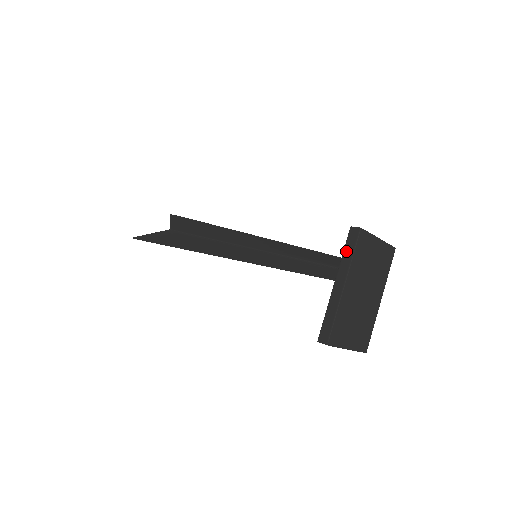
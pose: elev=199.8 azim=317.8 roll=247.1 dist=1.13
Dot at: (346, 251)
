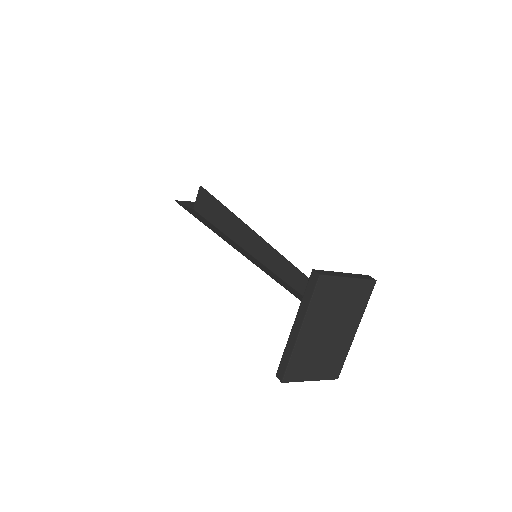
Dot at: (305, 295)
